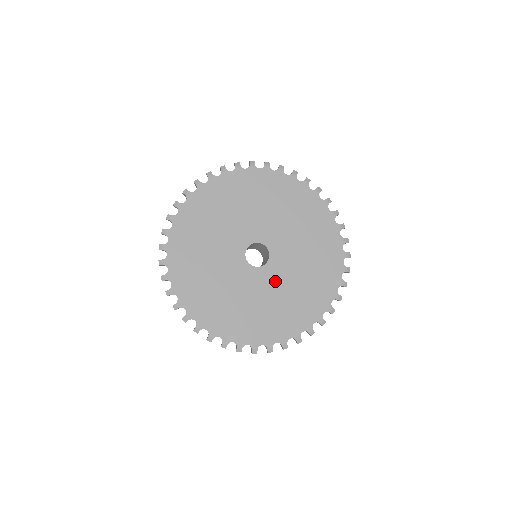
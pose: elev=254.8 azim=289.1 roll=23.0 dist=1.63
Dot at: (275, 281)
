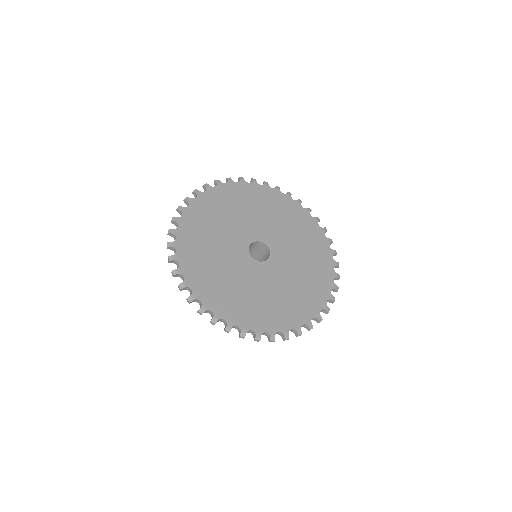
Dot at: (268, 278)
